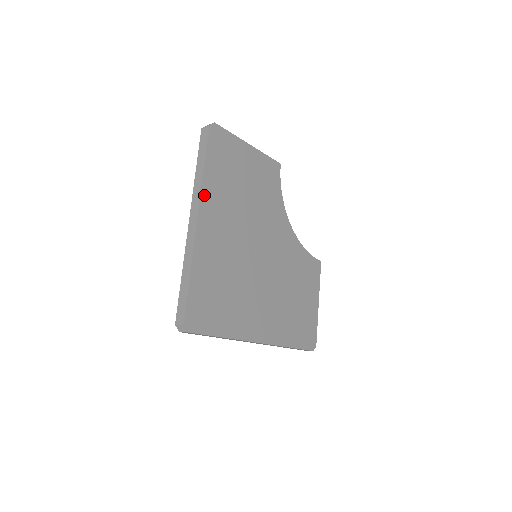
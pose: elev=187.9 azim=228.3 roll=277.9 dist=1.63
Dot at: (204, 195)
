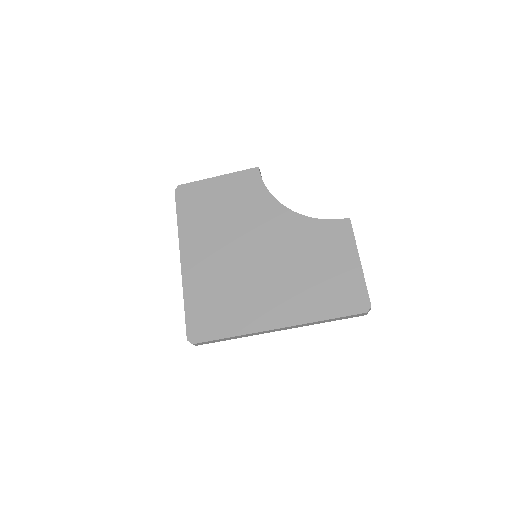
Dot at: (182, 240)
